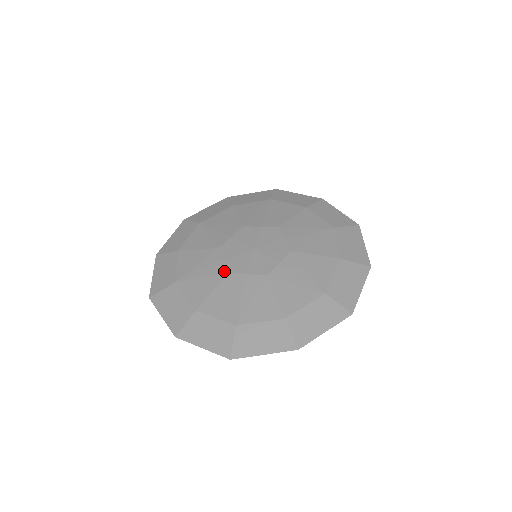
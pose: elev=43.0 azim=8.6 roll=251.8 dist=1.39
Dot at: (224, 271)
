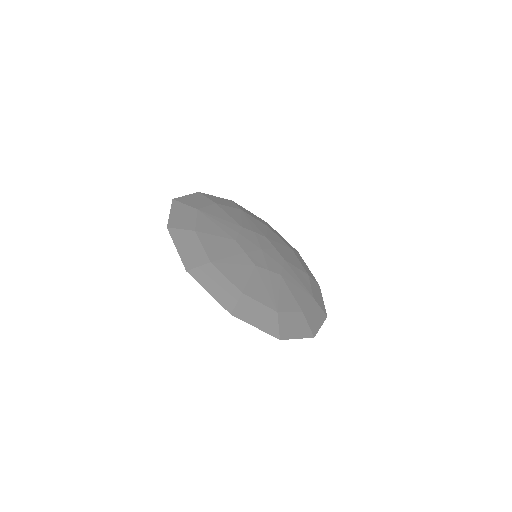
Dot at: (233, 236)
